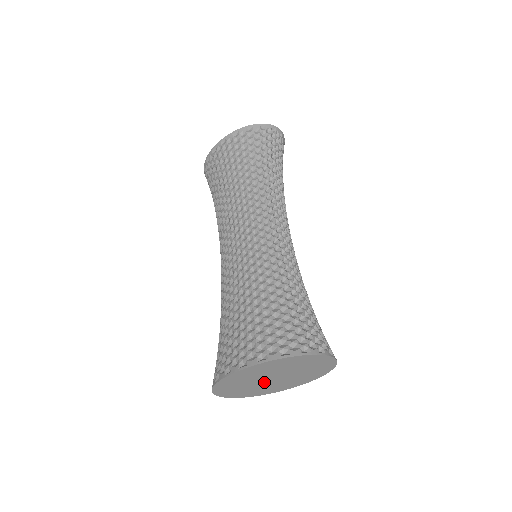
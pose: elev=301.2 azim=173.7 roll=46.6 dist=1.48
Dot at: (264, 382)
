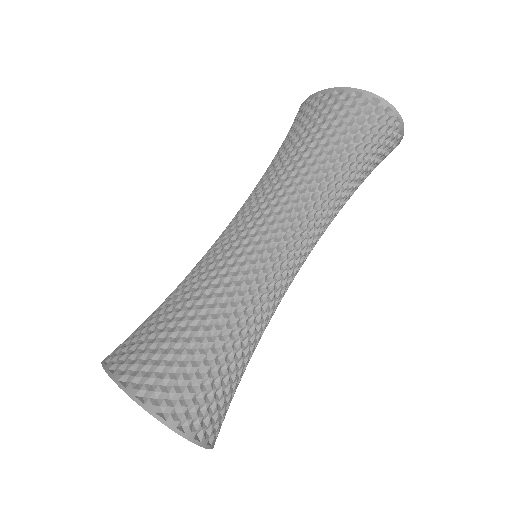
Dot at: occluded
